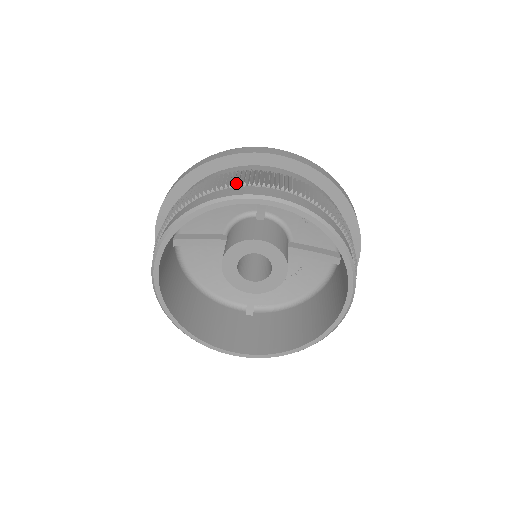
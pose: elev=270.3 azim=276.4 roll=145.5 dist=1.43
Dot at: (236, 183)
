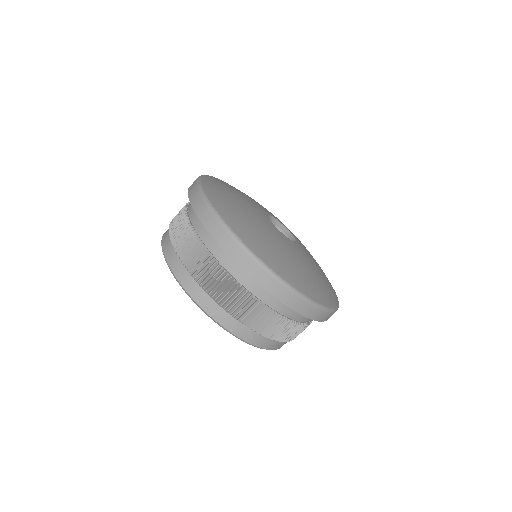
Dot at: (242, 320)
